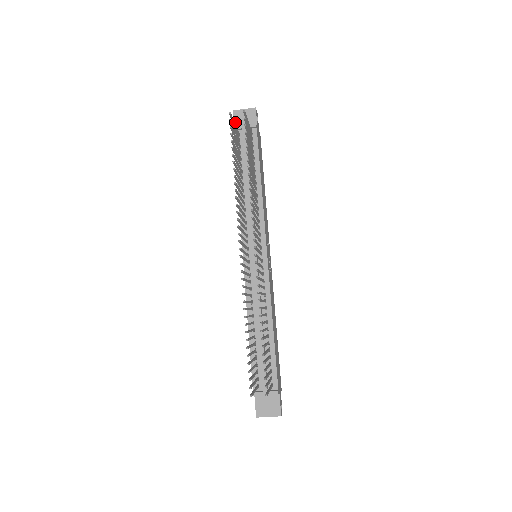
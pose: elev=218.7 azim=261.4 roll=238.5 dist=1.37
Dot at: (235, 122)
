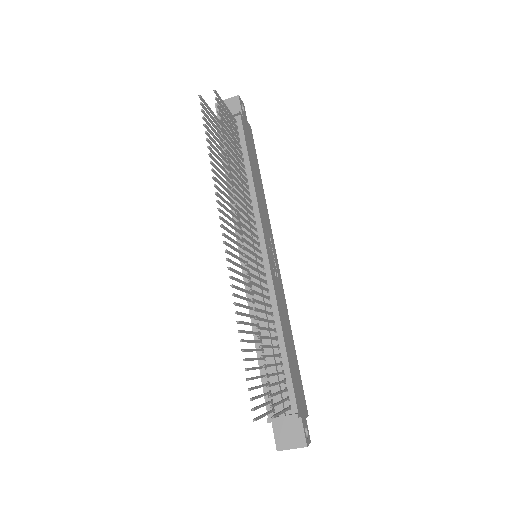
Dot at: (218, 115)
